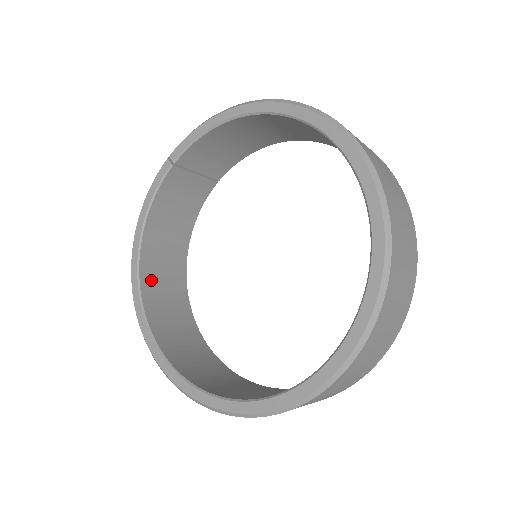
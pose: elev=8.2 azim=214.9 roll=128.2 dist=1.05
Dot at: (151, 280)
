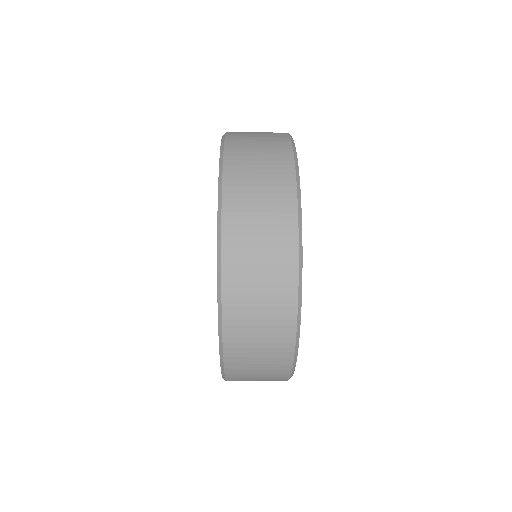
Dot at: occluded
